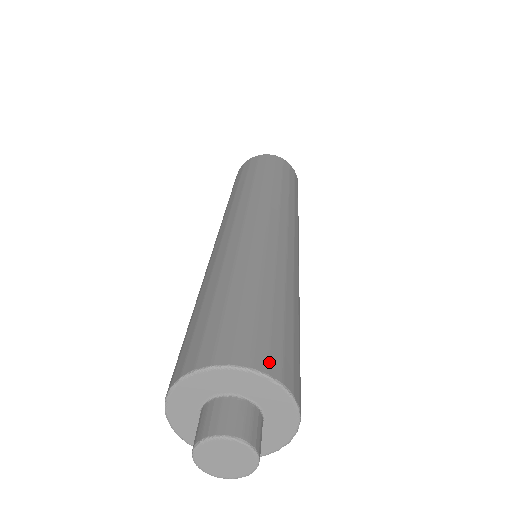
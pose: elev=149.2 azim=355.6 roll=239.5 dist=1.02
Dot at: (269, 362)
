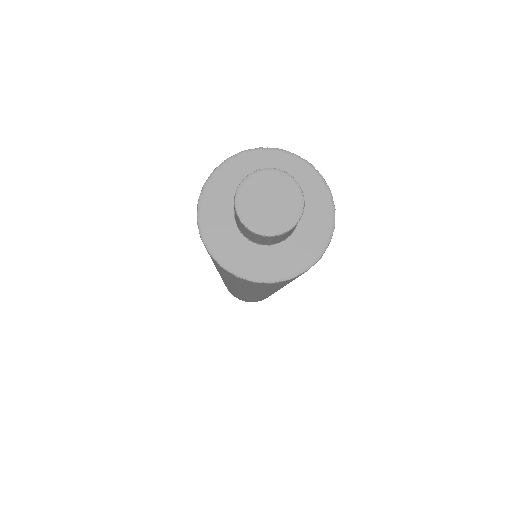
Dot at: occluded
